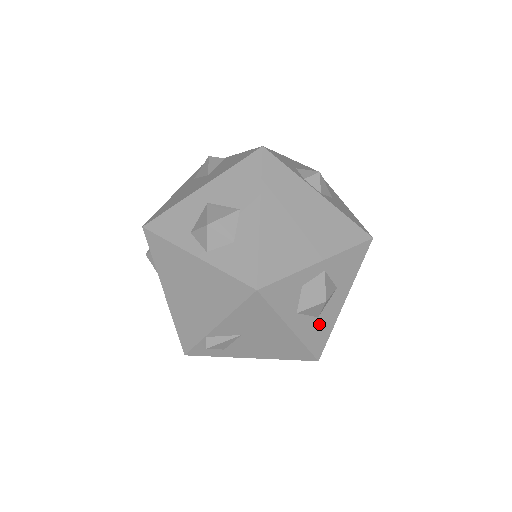
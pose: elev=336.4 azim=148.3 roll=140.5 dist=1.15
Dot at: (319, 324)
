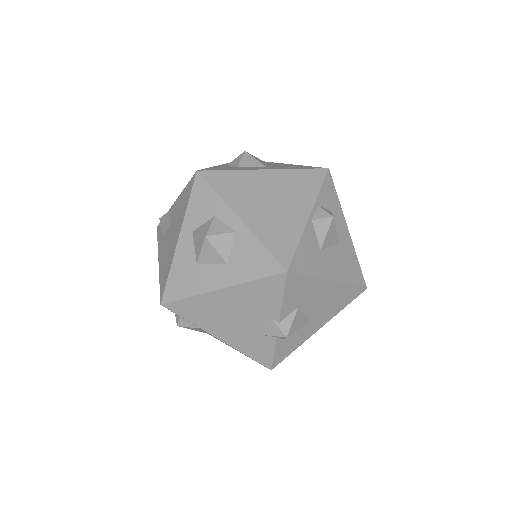
Dot at: (192, 272)
